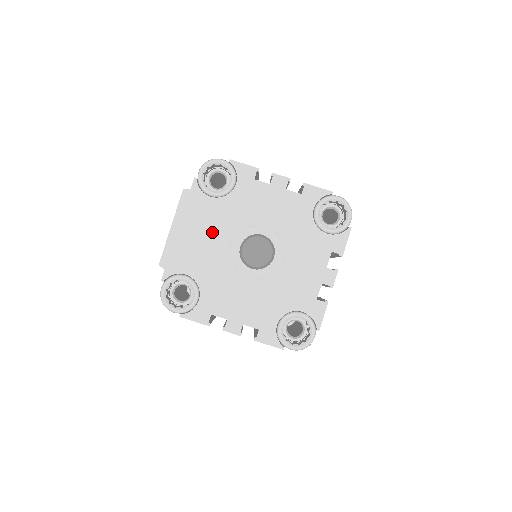
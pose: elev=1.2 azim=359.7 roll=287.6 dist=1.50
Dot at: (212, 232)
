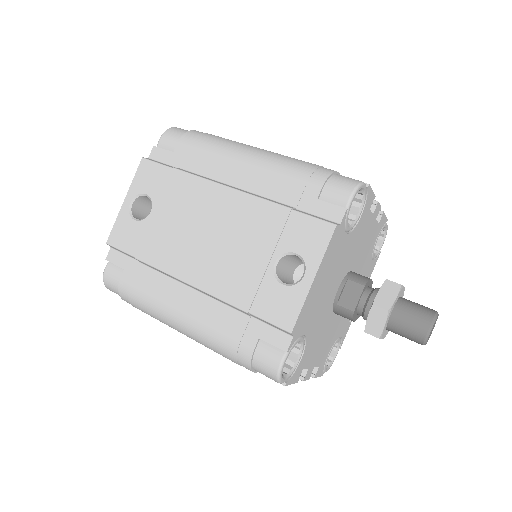
Dot at: (333, 277)
